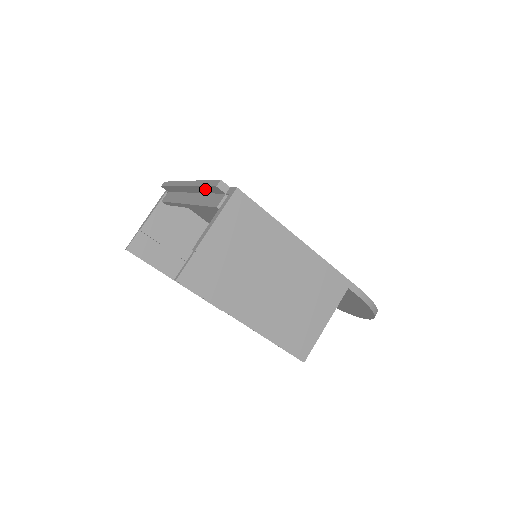
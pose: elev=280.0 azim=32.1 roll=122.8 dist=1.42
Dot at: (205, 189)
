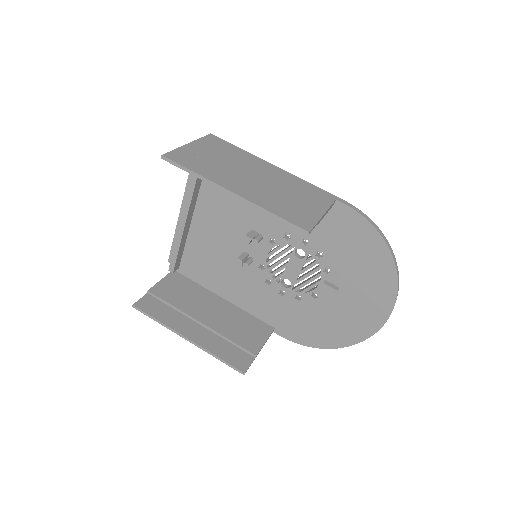
Dot at: occluded
